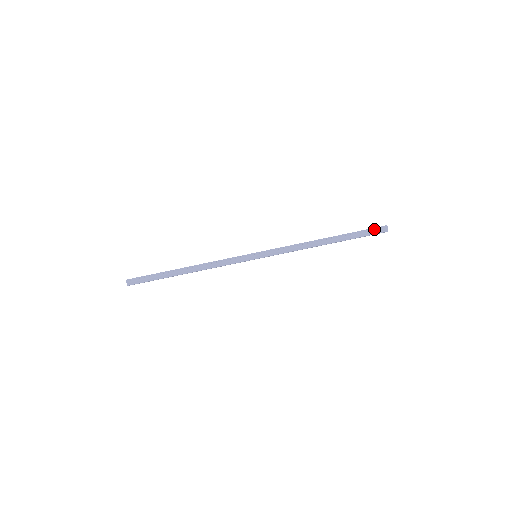
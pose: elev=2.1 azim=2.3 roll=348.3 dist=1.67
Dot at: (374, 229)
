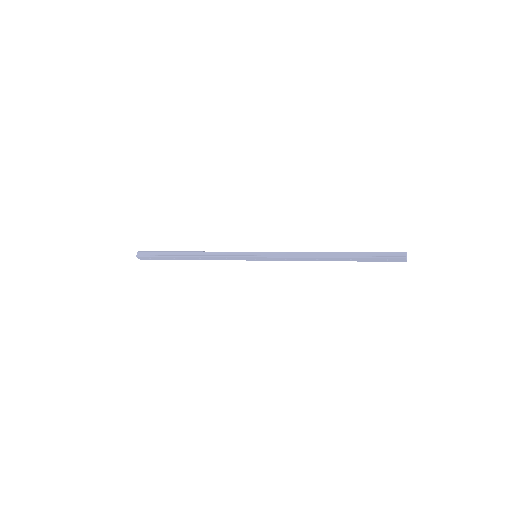
Dot at: (389, 252)
